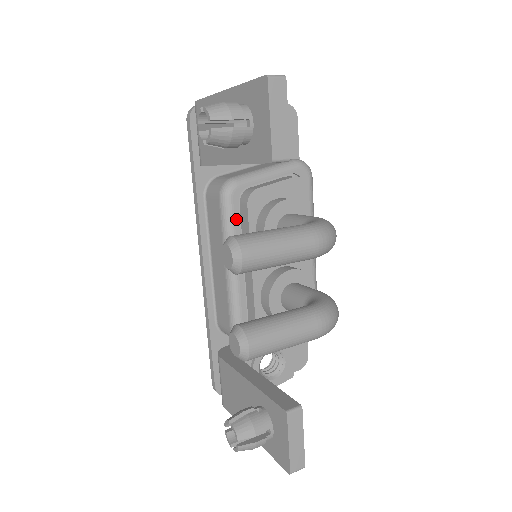
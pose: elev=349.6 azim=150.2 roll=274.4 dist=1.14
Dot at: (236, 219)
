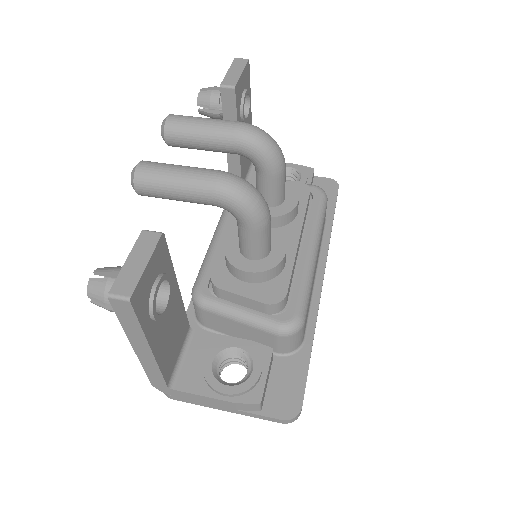
Dot at: occluded
